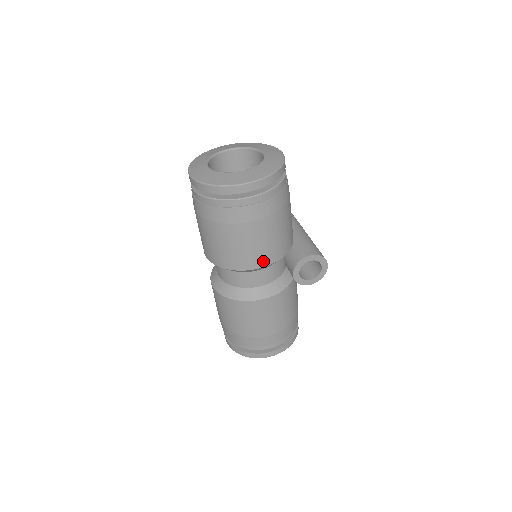
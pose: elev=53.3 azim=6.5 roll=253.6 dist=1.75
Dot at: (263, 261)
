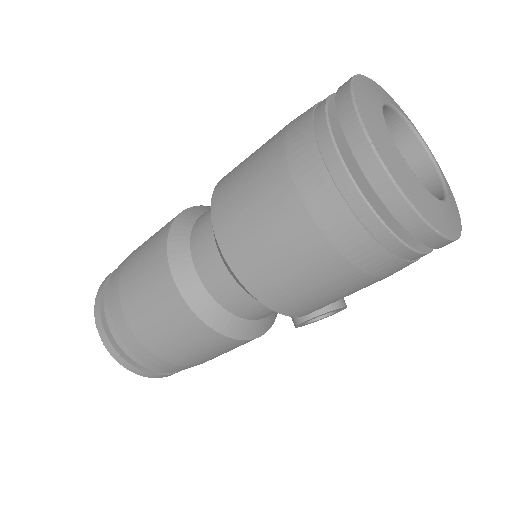
Dot at: (315, 310)
